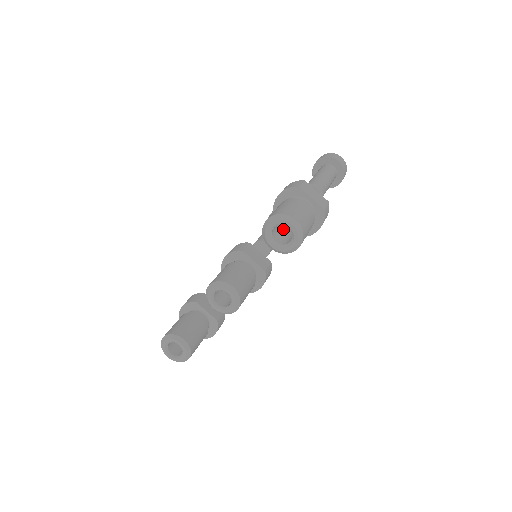
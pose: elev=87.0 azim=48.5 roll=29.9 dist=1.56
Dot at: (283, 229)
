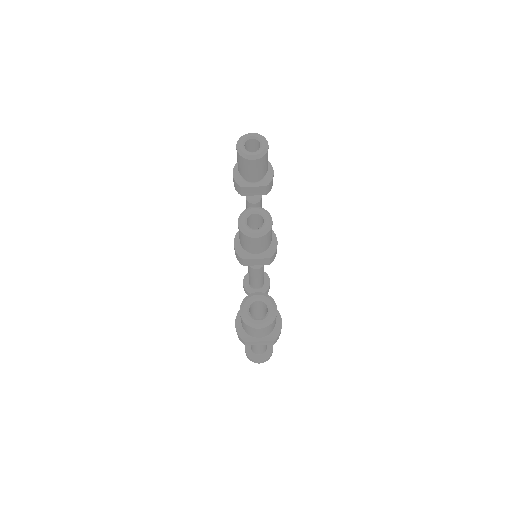
Dot at: occluded
